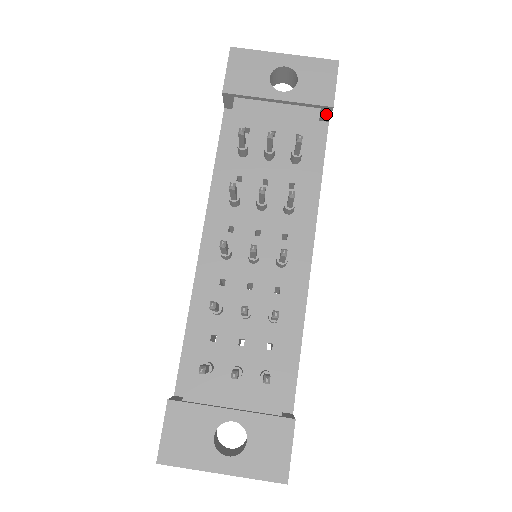
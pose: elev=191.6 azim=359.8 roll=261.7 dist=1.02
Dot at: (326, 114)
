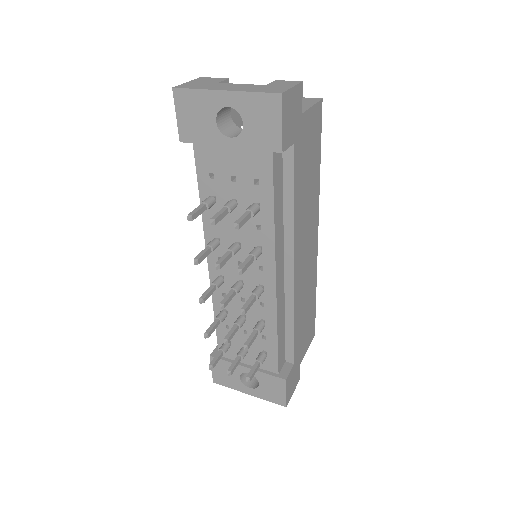
Dot at: occluded
